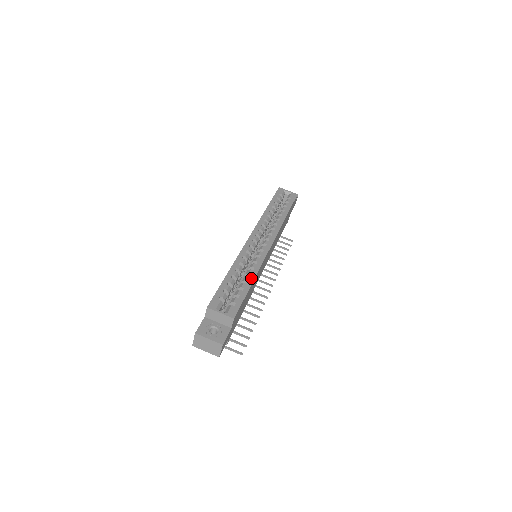
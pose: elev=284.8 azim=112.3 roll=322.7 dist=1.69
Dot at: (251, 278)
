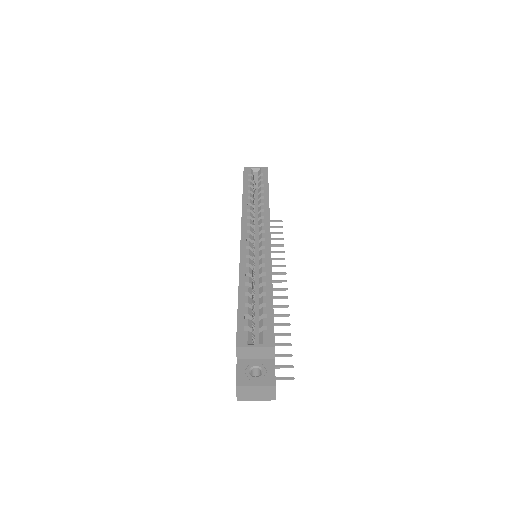
Dot at: (268, 287)
